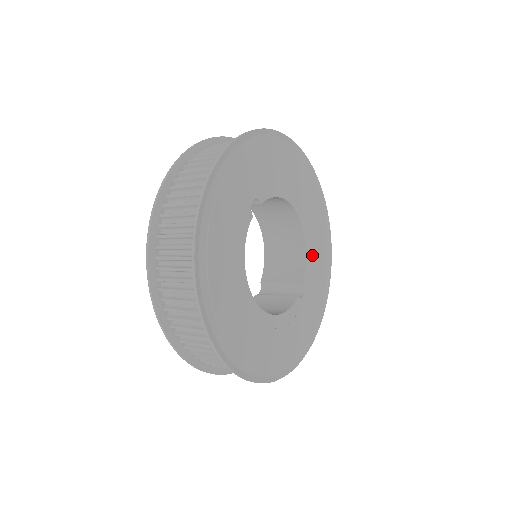
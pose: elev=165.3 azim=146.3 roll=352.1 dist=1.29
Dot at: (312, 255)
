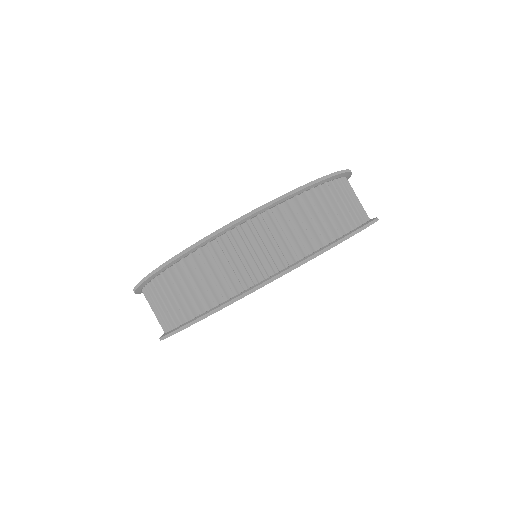
Dot at: occluded
